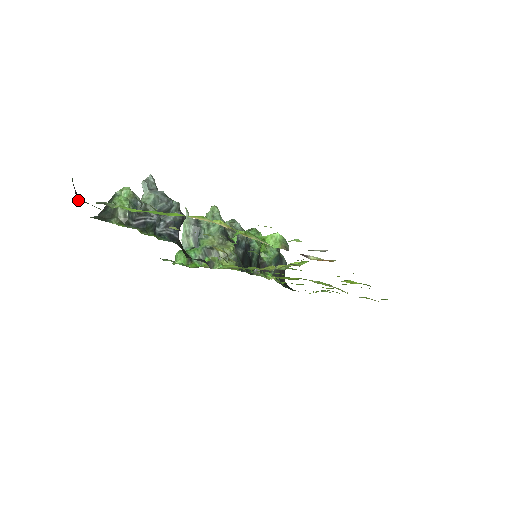
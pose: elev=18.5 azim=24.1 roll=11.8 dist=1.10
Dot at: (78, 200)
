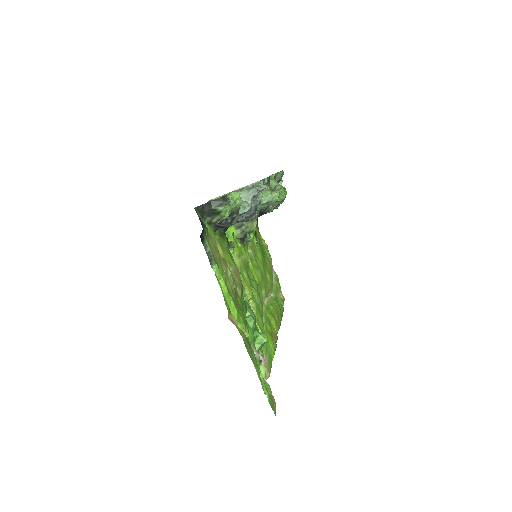
Dot at: (201, 235)
